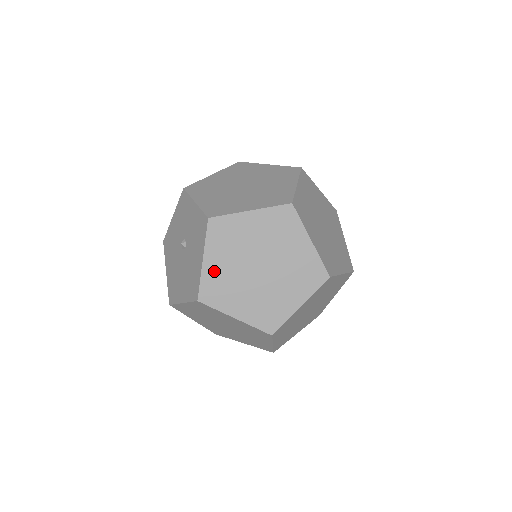
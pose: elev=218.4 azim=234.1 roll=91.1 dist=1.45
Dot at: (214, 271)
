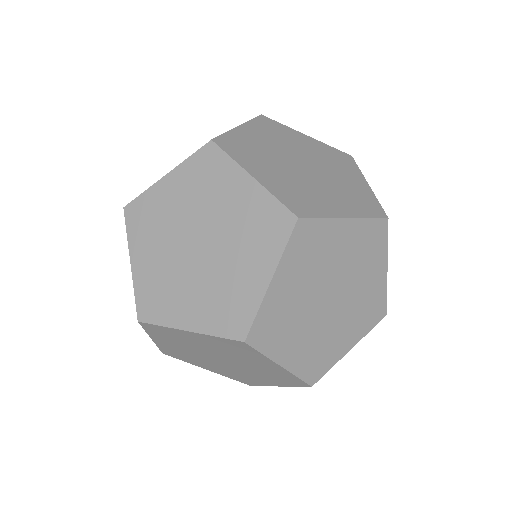
Dot at: (146, 273)
